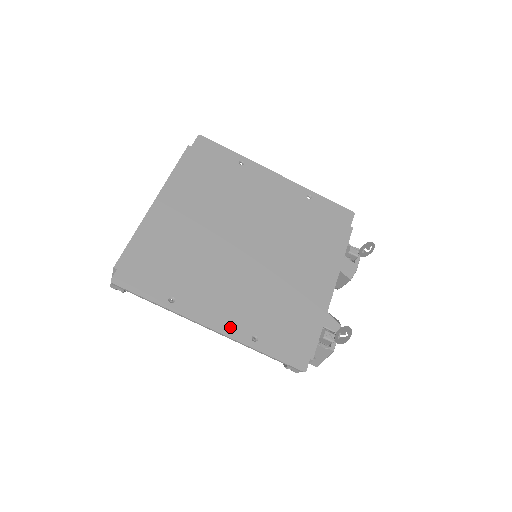
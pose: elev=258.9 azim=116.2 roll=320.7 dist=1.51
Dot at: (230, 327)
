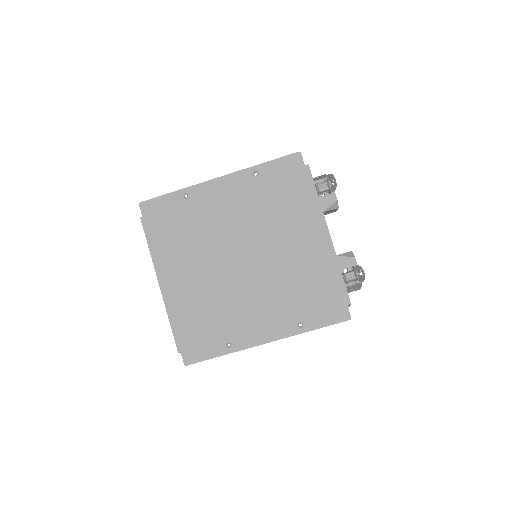
Dot at: (278, 331)
